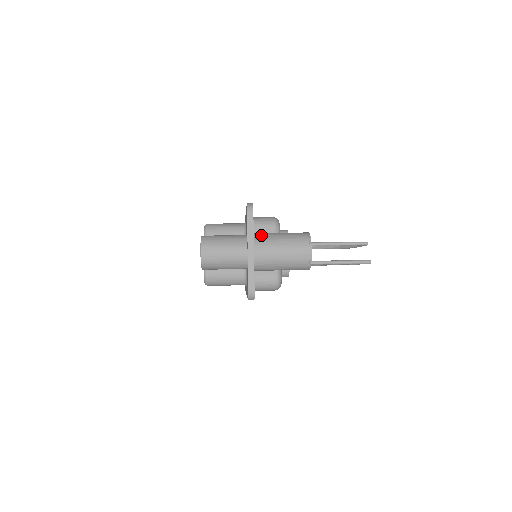
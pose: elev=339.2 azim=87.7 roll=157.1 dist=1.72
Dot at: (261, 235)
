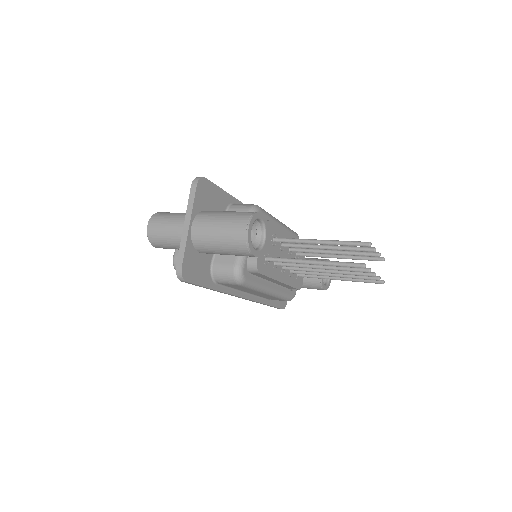
Dot at: (207, 212)
